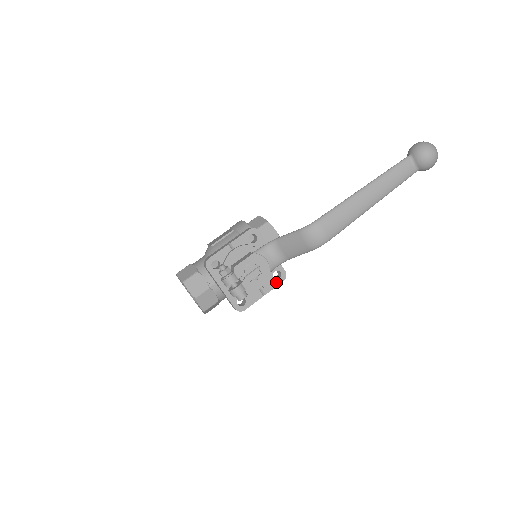
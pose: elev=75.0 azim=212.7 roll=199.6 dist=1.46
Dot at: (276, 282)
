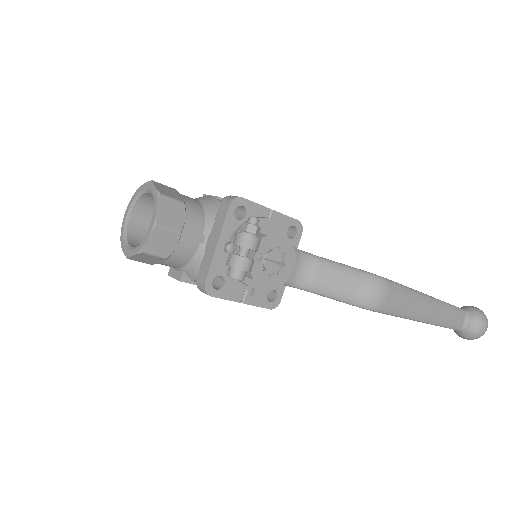
Dot at: (264, 302)
